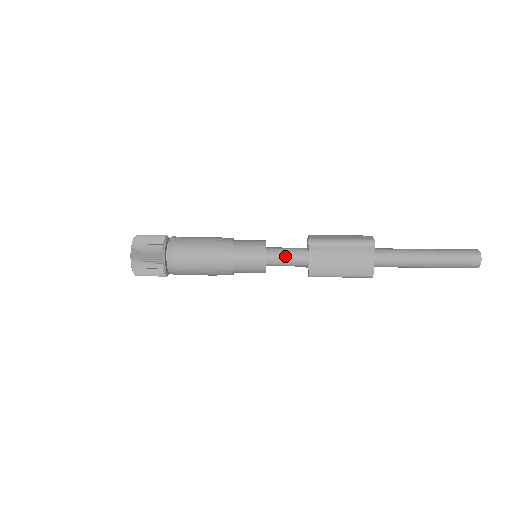
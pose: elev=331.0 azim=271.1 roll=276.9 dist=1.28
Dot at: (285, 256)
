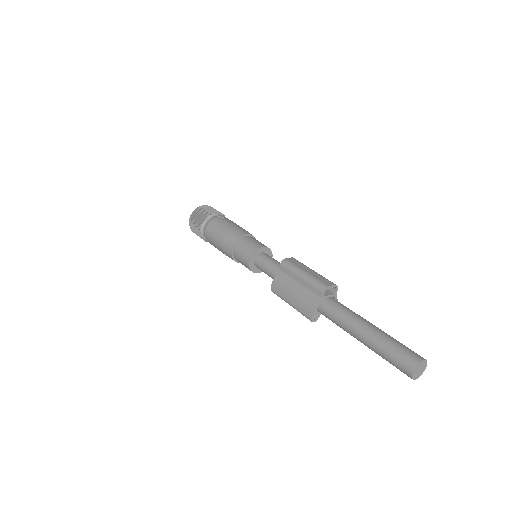
Dot at: (266, 265)
